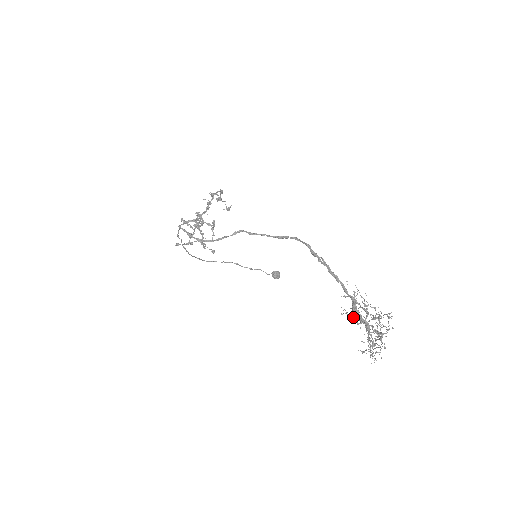
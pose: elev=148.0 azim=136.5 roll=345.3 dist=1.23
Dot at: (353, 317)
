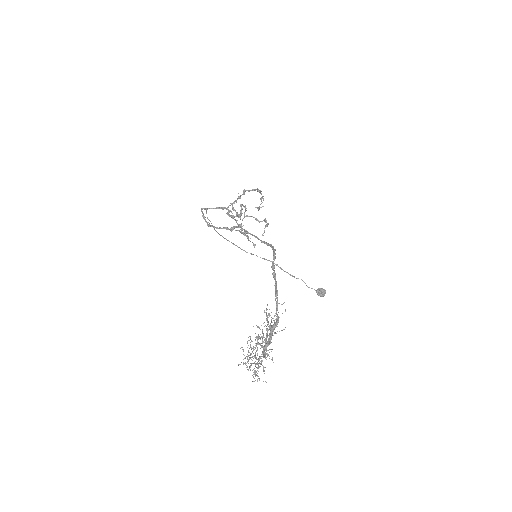
Dot at: (263, 334)
